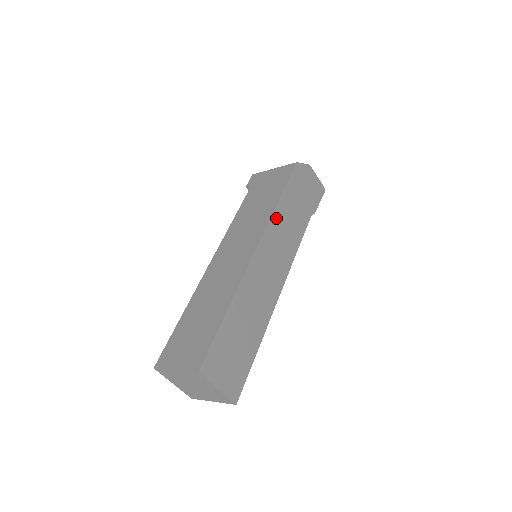
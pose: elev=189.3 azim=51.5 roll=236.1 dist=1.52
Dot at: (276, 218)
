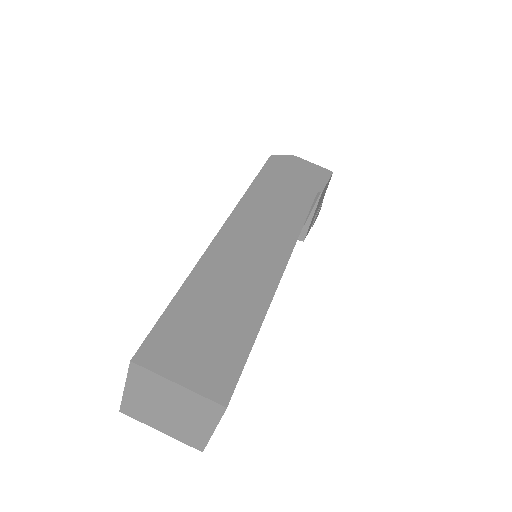
Dot at: (251, 199)
